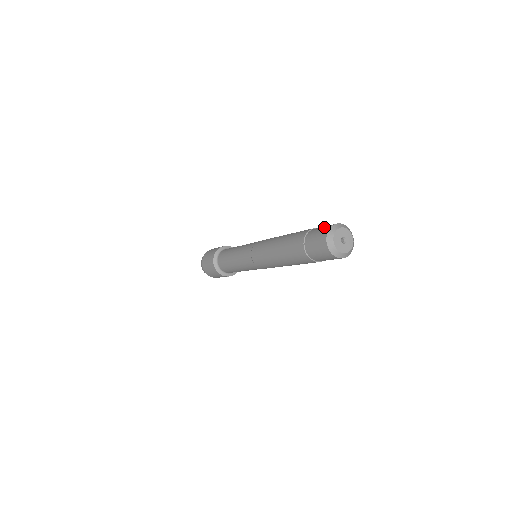
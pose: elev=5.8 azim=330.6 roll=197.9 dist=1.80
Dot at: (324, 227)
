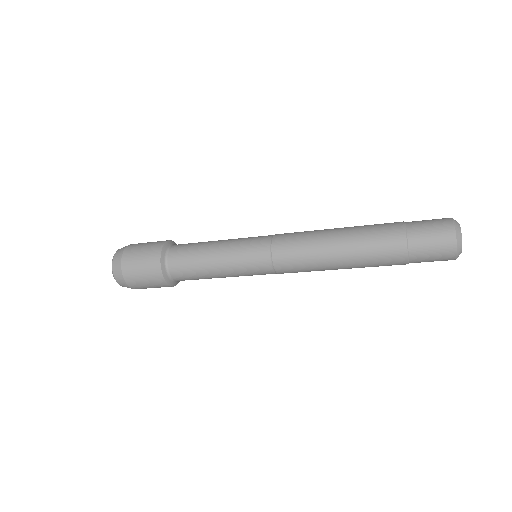
Dot at: (439, 231)
